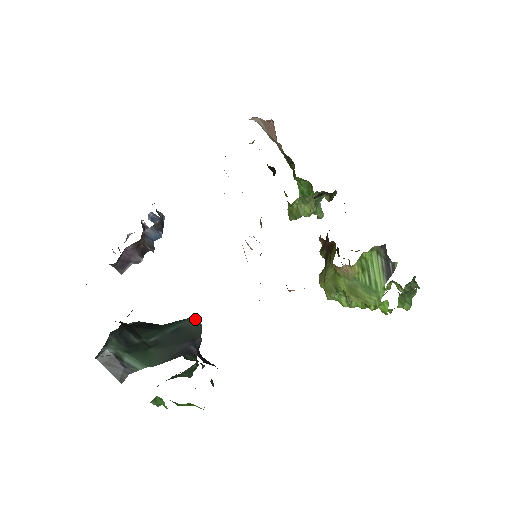
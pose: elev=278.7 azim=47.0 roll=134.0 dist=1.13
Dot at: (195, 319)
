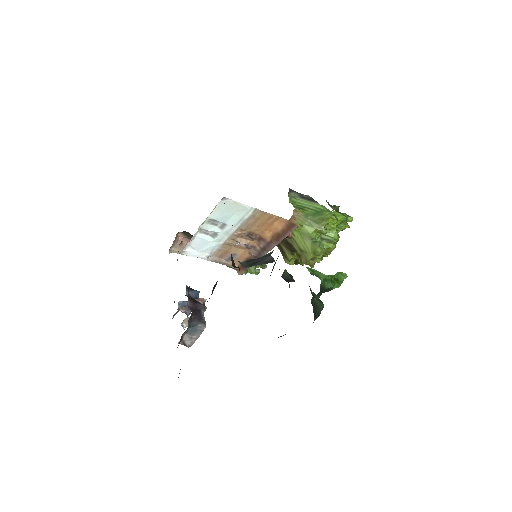
Dot at: occluded
